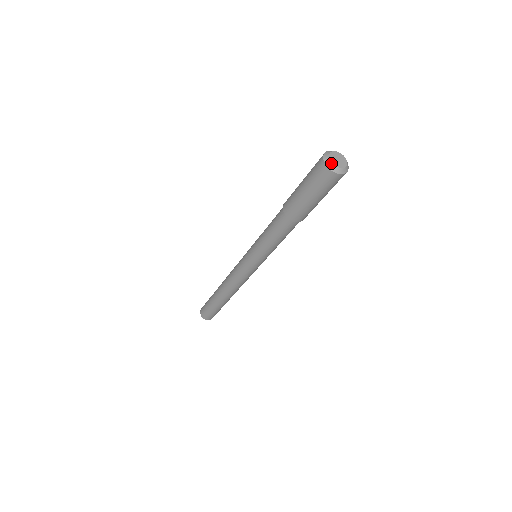
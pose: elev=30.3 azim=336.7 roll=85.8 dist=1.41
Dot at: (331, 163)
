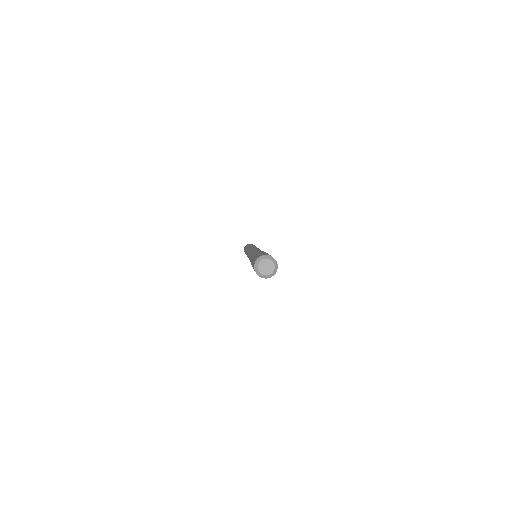
Dot at: (258, 272)
